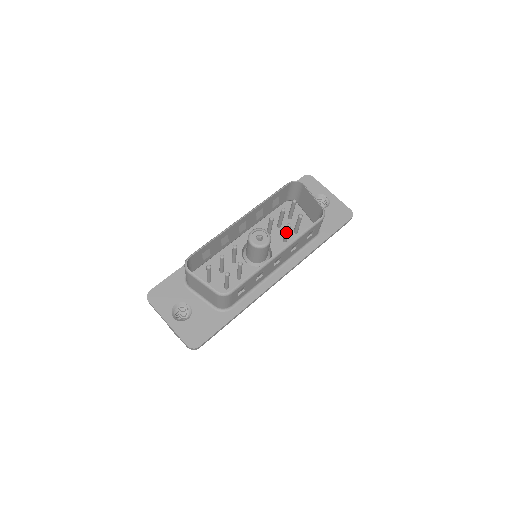
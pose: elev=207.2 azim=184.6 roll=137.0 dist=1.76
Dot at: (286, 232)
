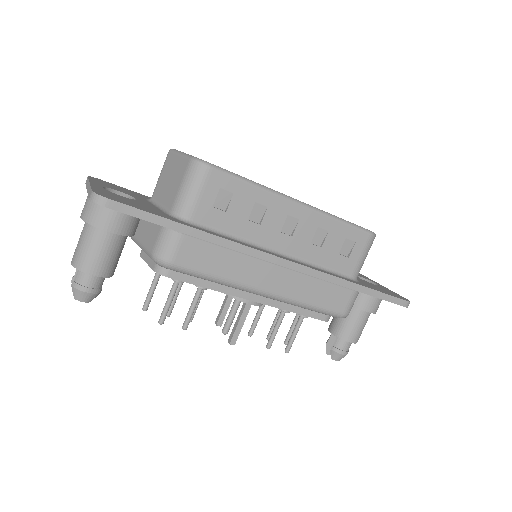
Dot at: occluded
